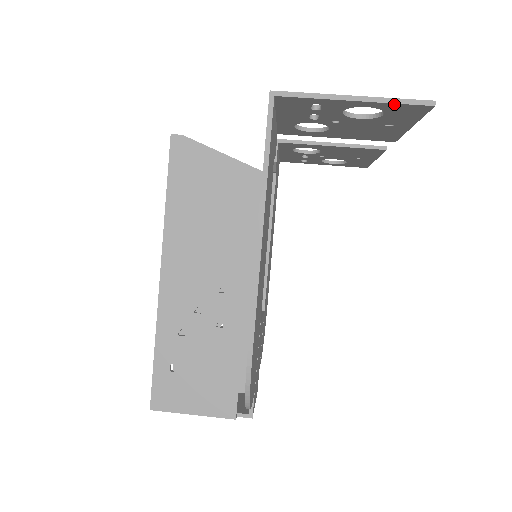
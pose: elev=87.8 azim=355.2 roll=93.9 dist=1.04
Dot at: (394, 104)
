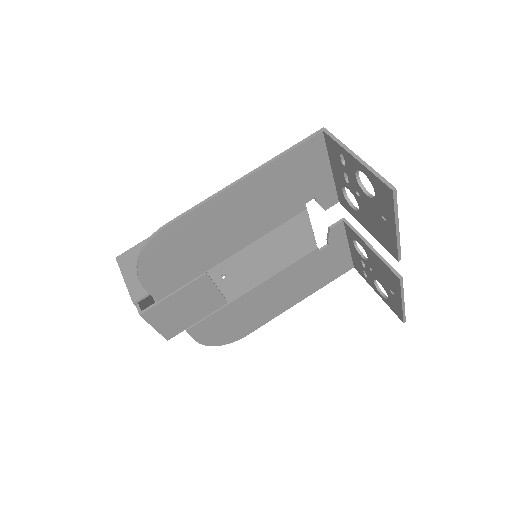
Dot at: (374, 175)
